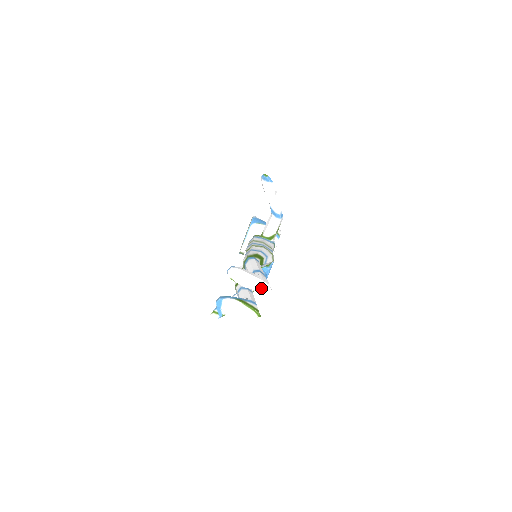
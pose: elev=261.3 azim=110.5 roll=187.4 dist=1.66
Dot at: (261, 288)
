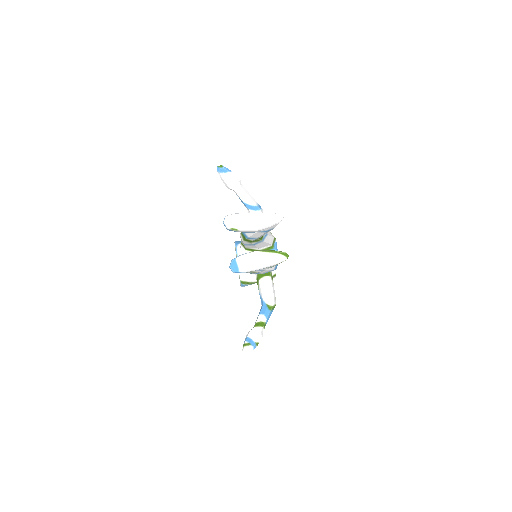
Dot at: (271, 221)
